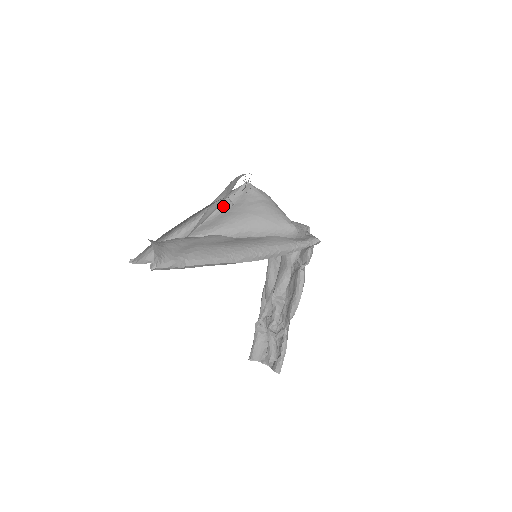
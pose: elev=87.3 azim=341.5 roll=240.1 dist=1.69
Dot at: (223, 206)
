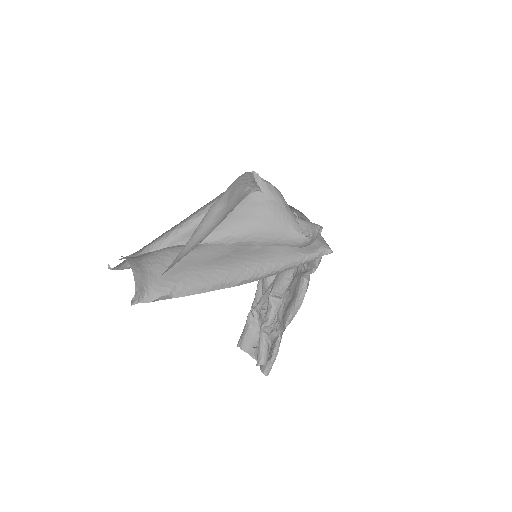
Dot at: occluded
